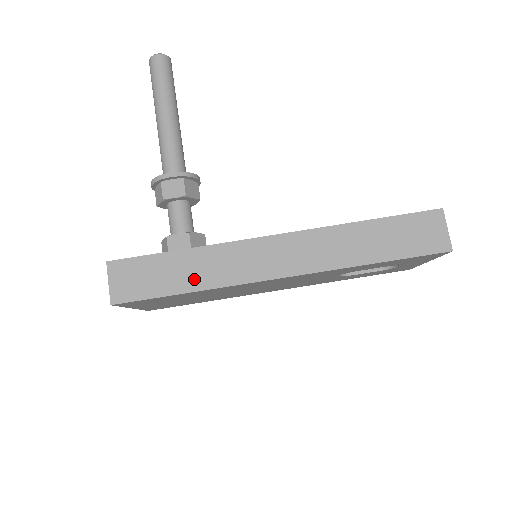
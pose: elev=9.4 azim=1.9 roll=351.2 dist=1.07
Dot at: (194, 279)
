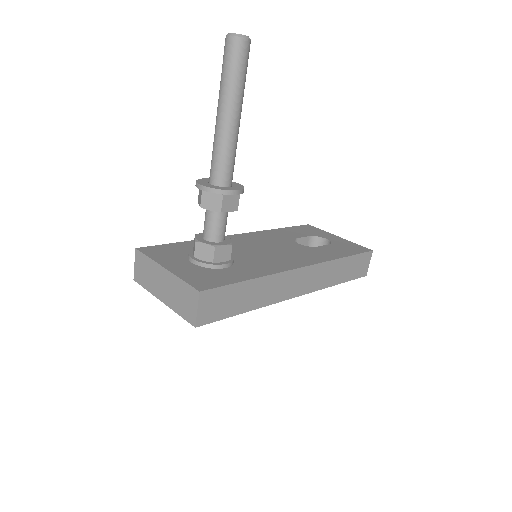
Dot at: (253, 301)
